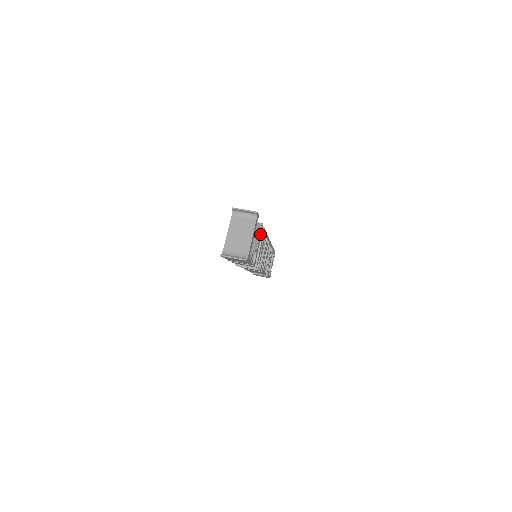
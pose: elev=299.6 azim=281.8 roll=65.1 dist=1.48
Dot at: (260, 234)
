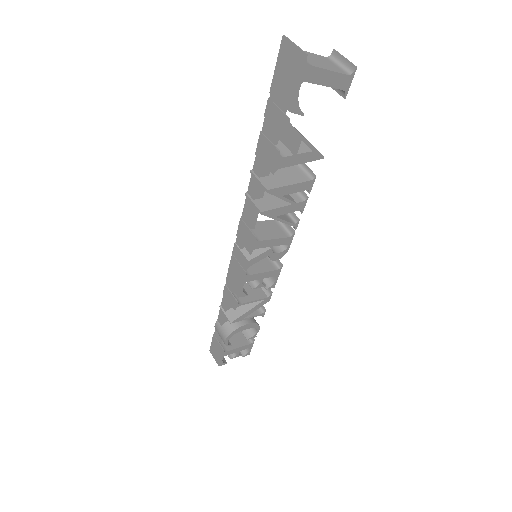
Dot at: (313, 154)
